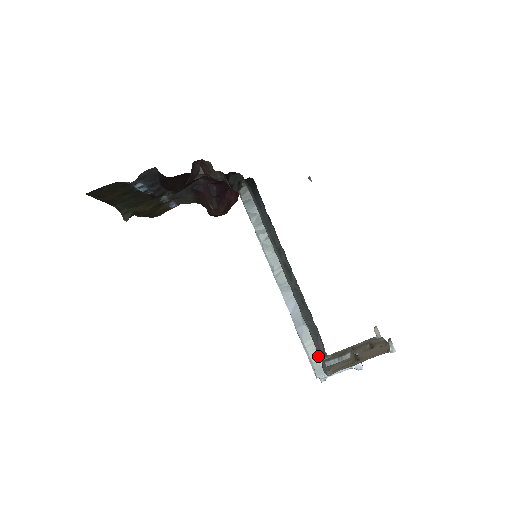
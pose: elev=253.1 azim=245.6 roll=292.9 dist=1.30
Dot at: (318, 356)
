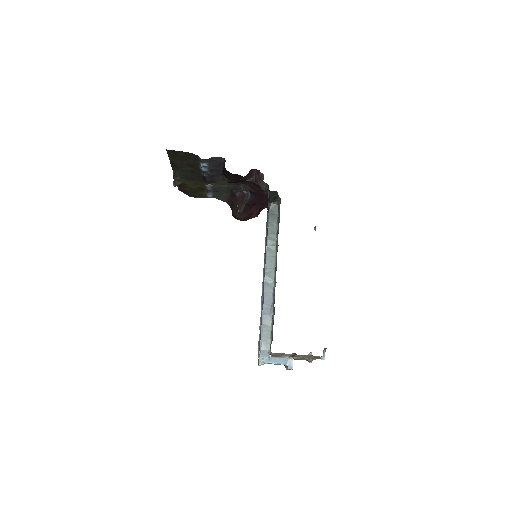
Dot at: (268, 341)
